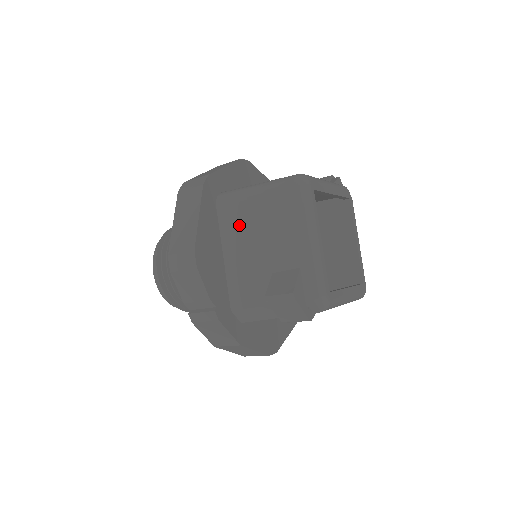
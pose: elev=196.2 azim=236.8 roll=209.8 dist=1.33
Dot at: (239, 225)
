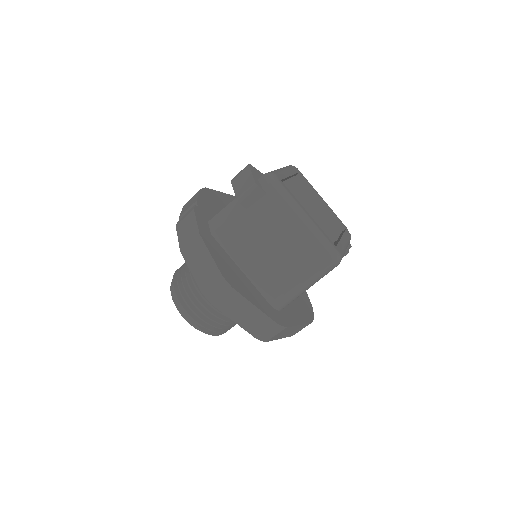
Dot at: occluded
